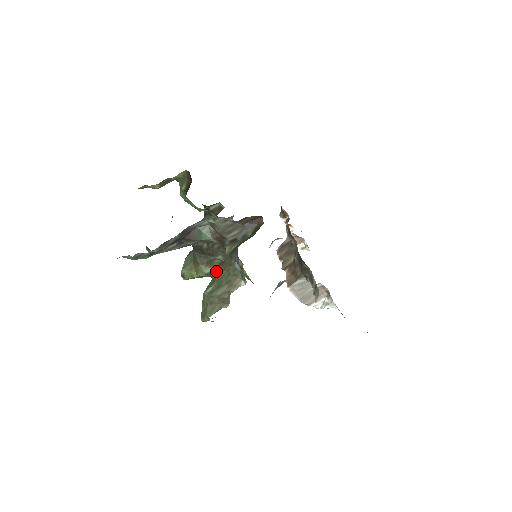
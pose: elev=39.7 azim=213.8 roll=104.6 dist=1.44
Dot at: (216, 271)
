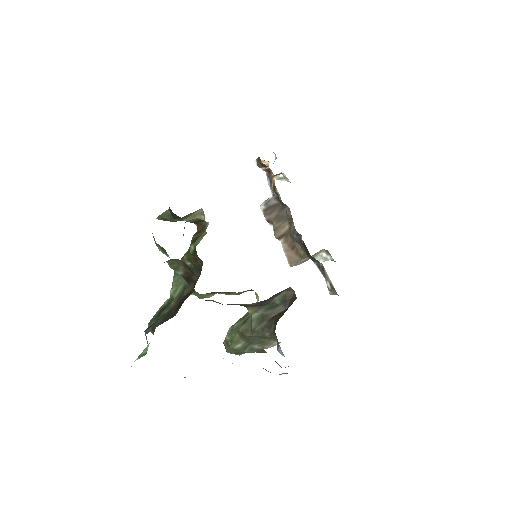
Dot at: (244, 335)
